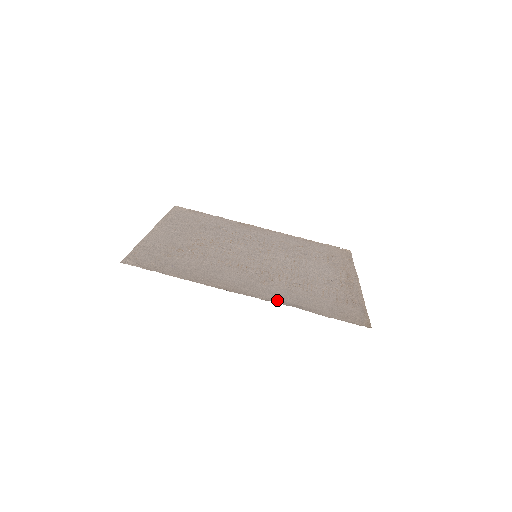
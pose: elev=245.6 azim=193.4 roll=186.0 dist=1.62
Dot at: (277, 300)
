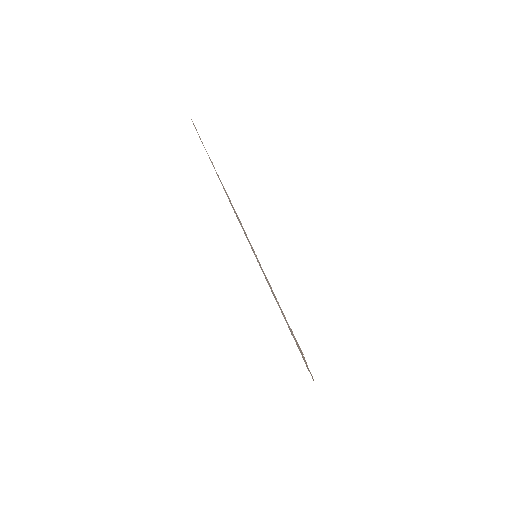
Dot at: (265, 277)
